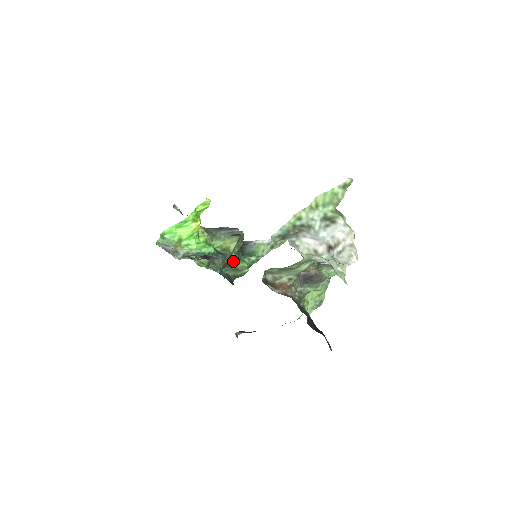
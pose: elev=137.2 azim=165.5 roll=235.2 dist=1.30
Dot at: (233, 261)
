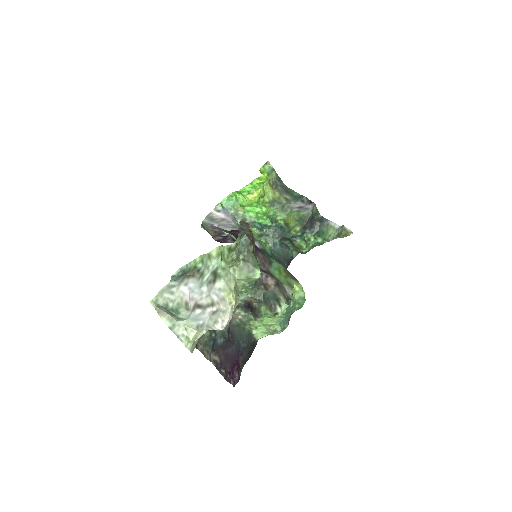
Dot at: (293, 237)
